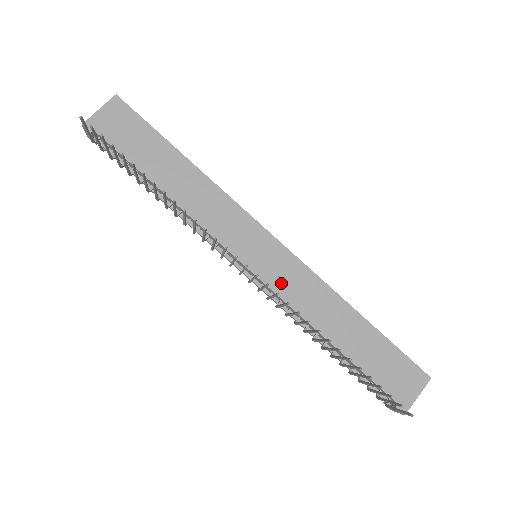
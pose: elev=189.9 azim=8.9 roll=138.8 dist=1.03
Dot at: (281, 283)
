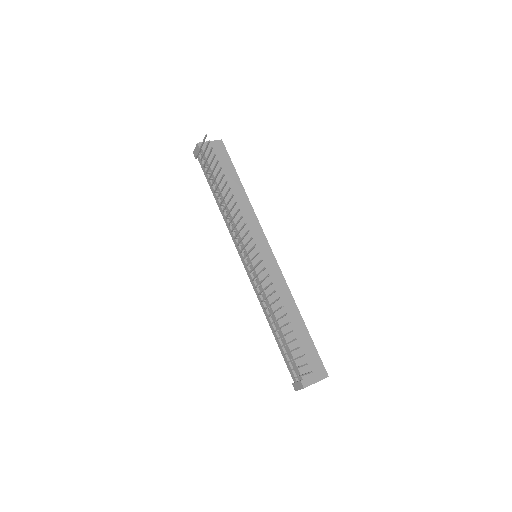
Dot at: (264, 275)
